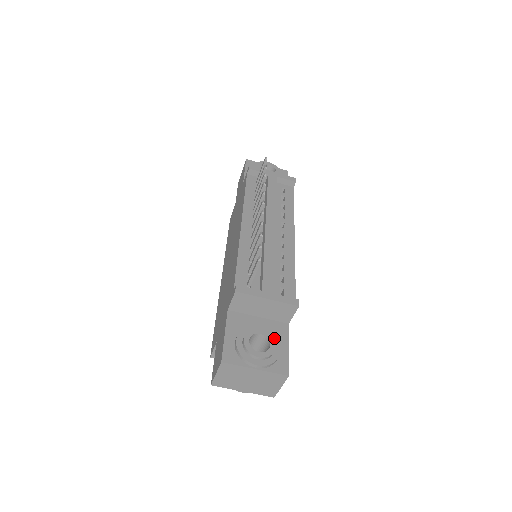
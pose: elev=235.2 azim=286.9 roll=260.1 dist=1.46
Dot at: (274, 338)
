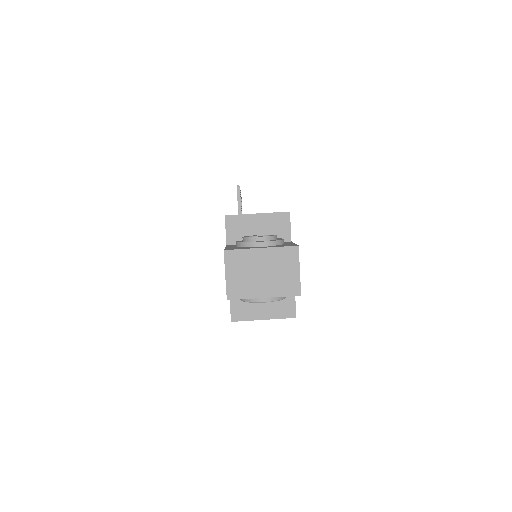
Dot at: occluded
